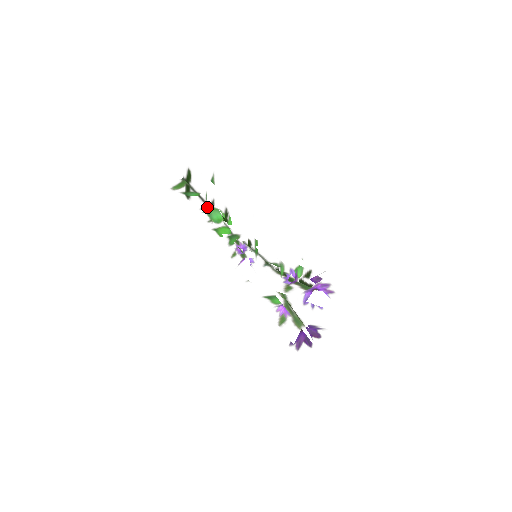
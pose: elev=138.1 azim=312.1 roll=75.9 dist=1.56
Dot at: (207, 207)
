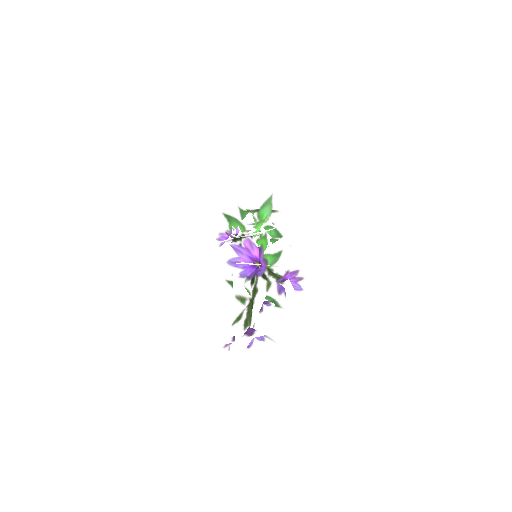
Dot at: (243, 211)
